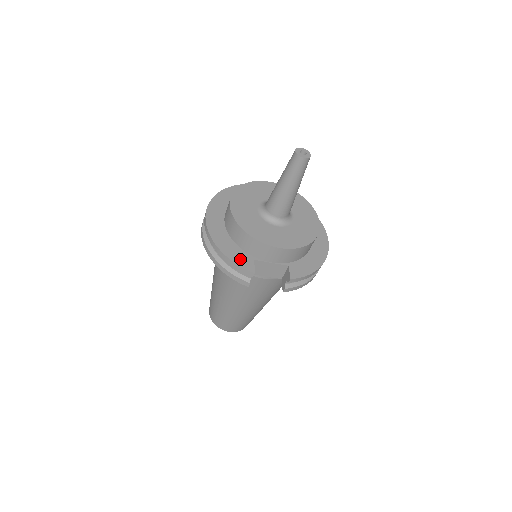
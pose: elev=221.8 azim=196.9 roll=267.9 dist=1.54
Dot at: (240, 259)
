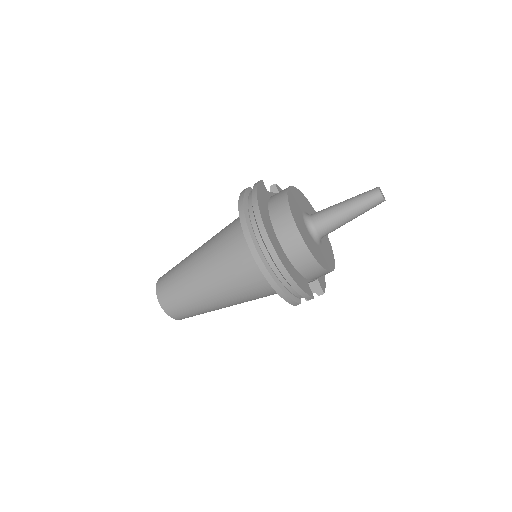
Dot at: (304, 286)
